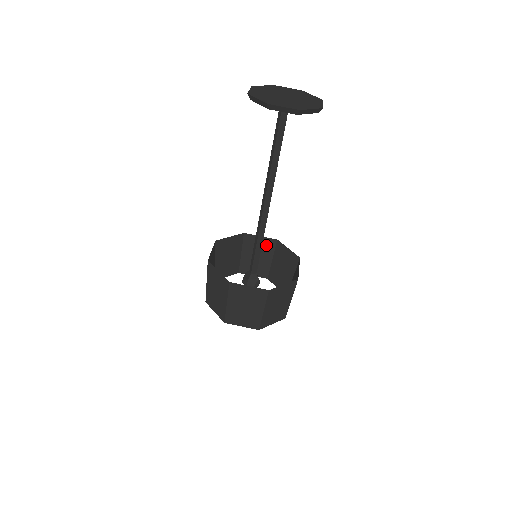
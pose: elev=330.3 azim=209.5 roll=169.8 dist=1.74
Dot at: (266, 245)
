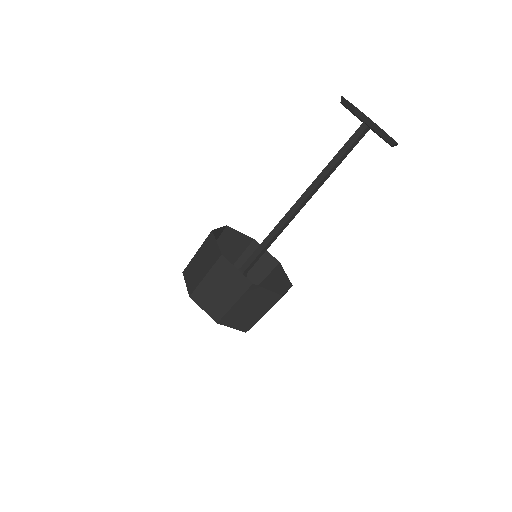
Dot at: (241, 242)
